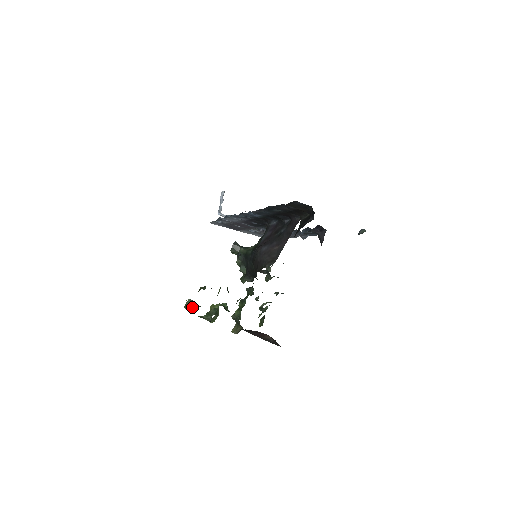
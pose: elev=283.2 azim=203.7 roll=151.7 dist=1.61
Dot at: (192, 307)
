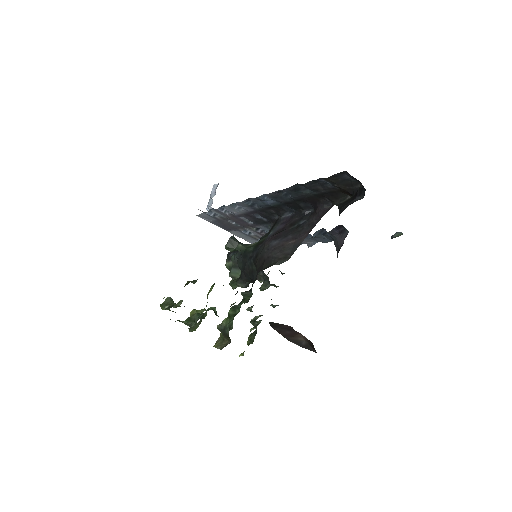
Dot at: occluded
